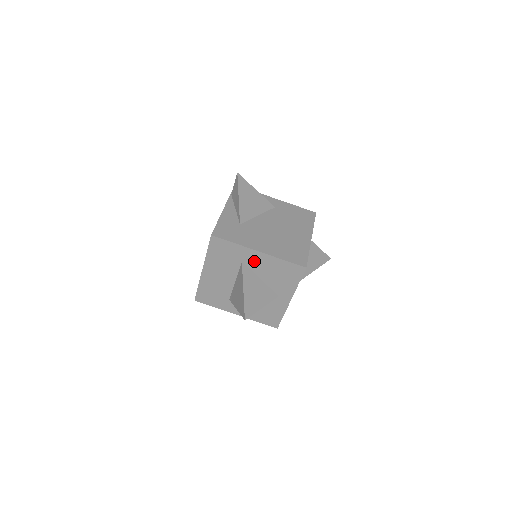
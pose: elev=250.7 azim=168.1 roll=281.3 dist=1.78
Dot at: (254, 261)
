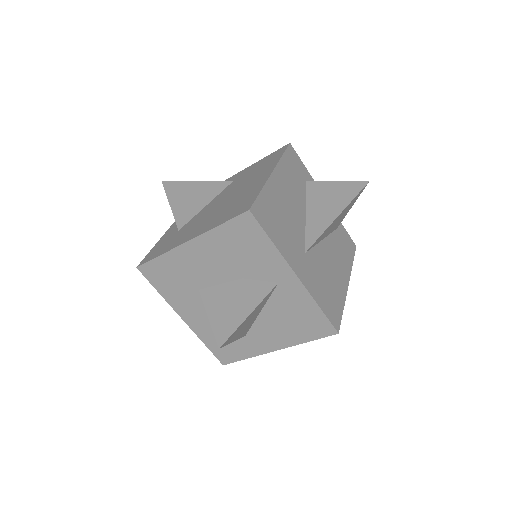
Dot at: (200, 259)
